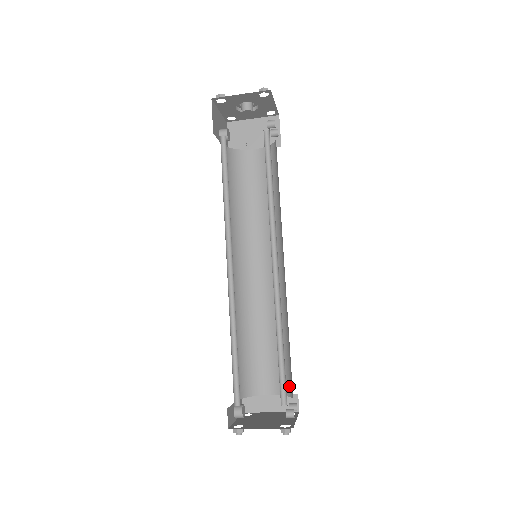
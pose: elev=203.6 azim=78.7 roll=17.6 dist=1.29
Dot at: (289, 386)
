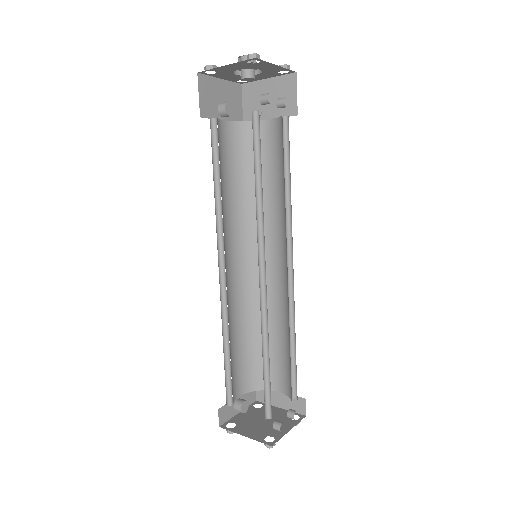
Dot at: (291, 392)
